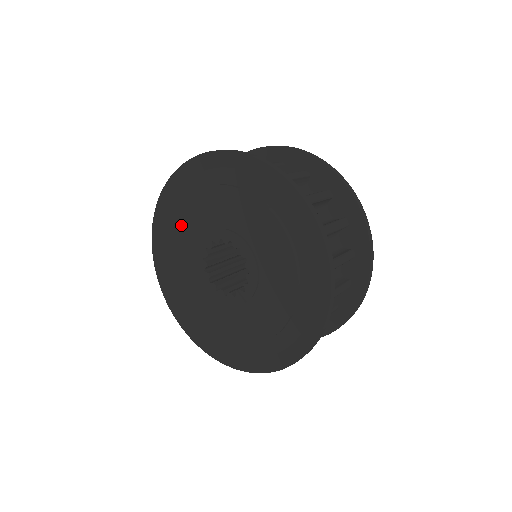
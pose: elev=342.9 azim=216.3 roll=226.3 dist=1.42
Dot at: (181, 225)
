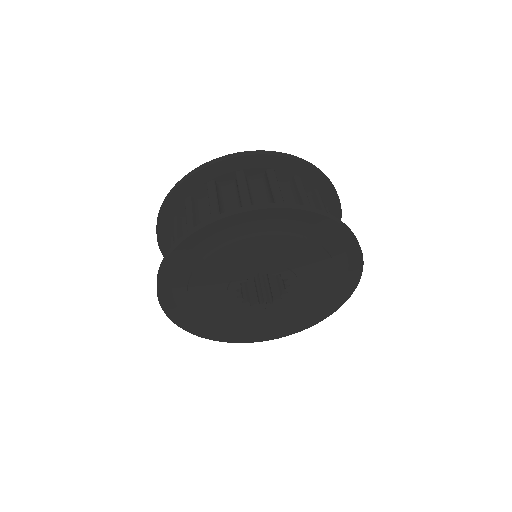
Dot at: (249, 246)
